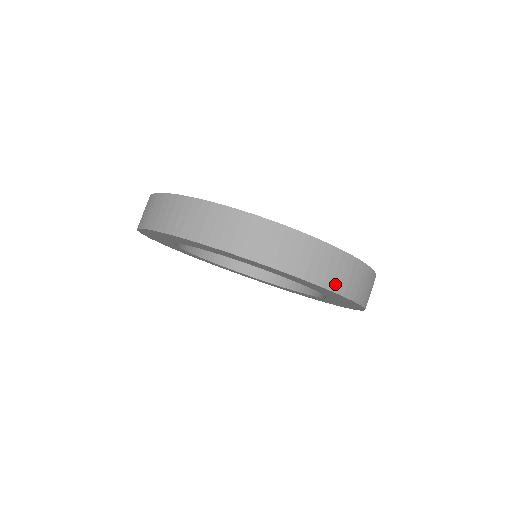
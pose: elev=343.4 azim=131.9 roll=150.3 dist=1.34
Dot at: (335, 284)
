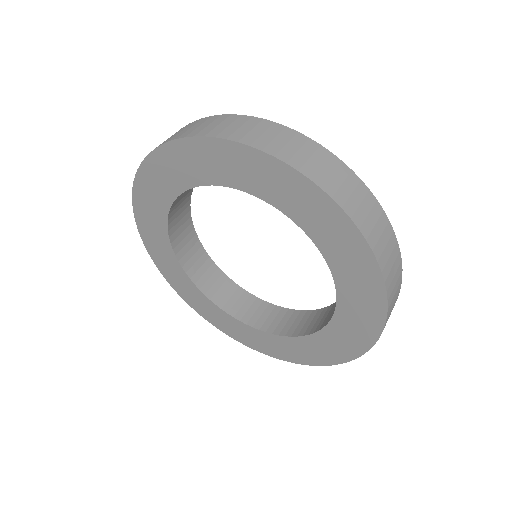
Dot at: (365, 228)
